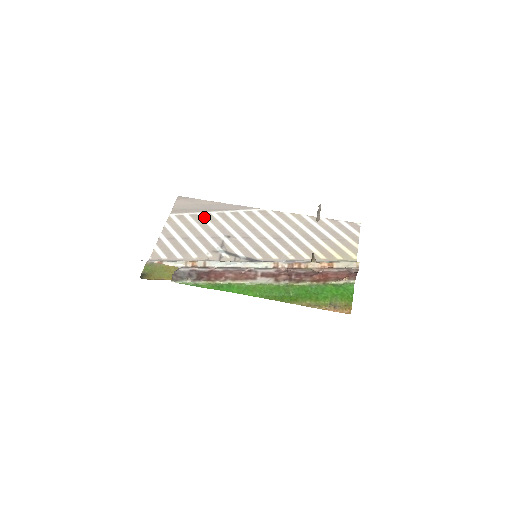
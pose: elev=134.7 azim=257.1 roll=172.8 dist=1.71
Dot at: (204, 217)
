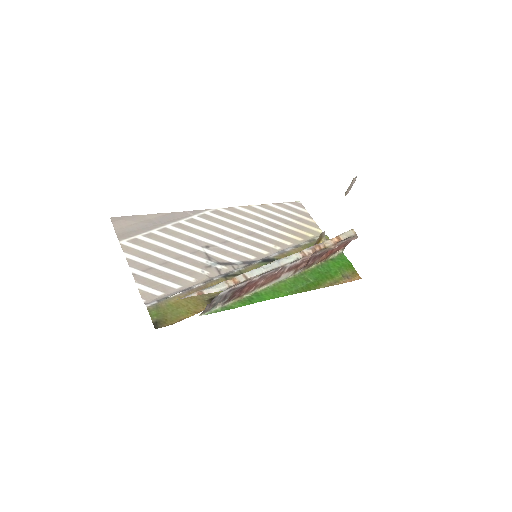
Dot at: (163, 234)
